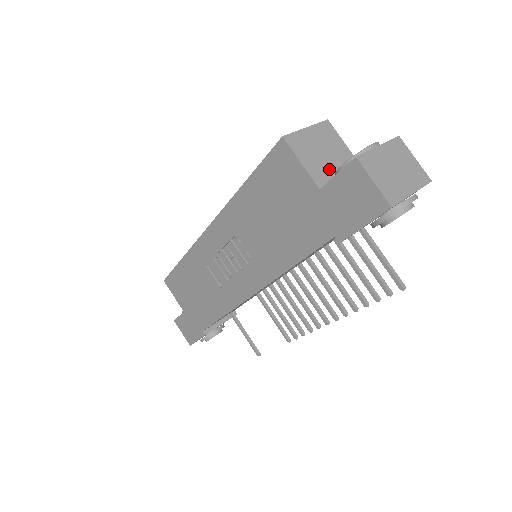
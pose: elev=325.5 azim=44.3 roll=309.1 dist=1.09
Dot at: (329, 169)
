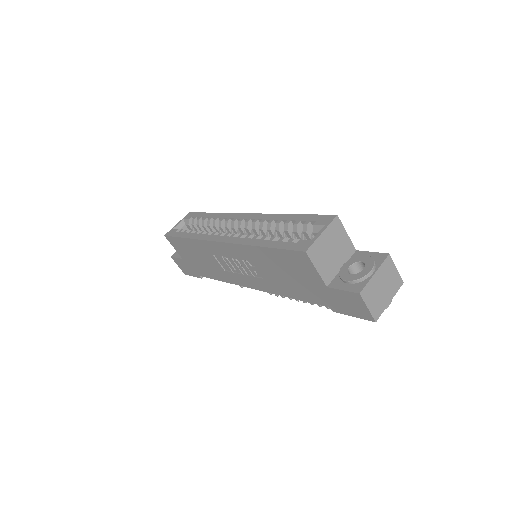
Dot at: (334, 265)
